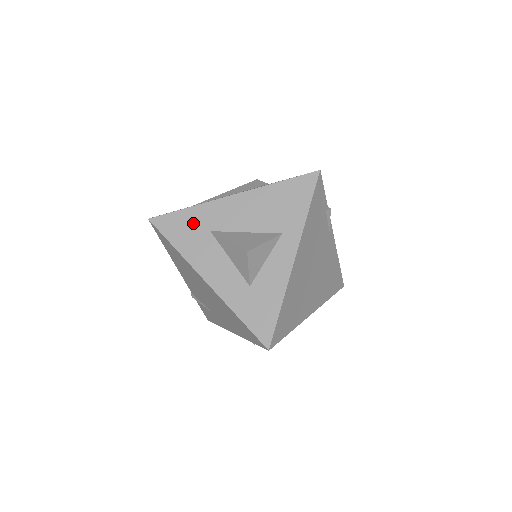
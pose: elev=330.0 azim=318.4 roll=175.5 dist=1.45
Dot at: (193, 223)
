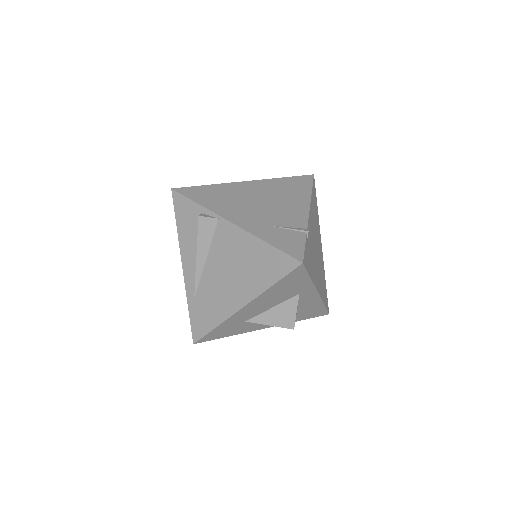
Dot at: (228, 328)
